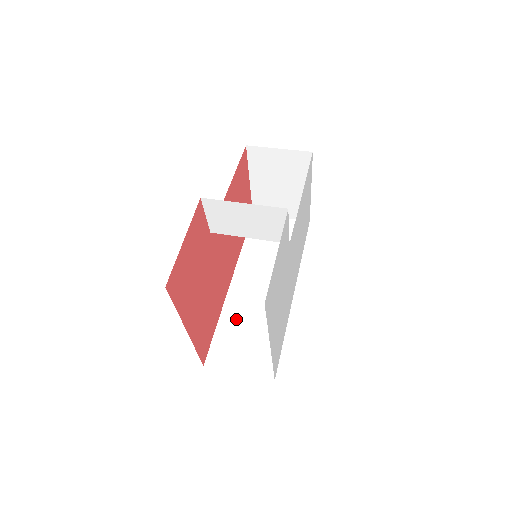
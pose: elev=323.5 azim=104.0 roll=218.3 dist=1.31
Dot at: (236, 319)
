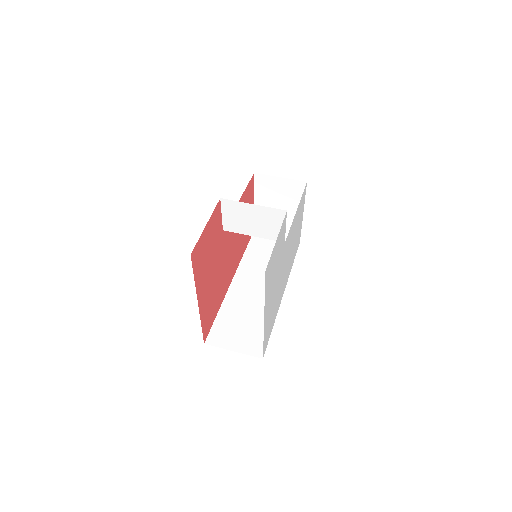
Dot at: (234, 311)
